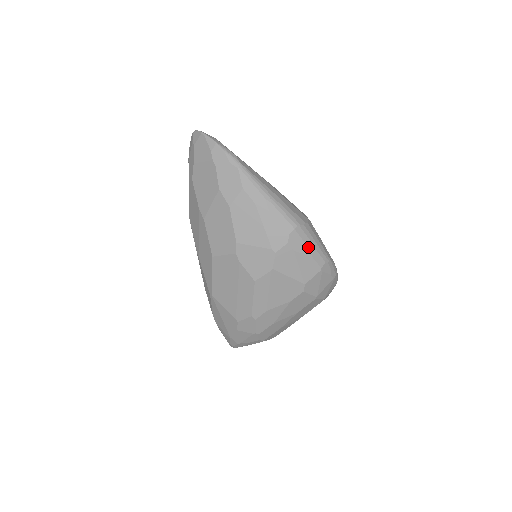
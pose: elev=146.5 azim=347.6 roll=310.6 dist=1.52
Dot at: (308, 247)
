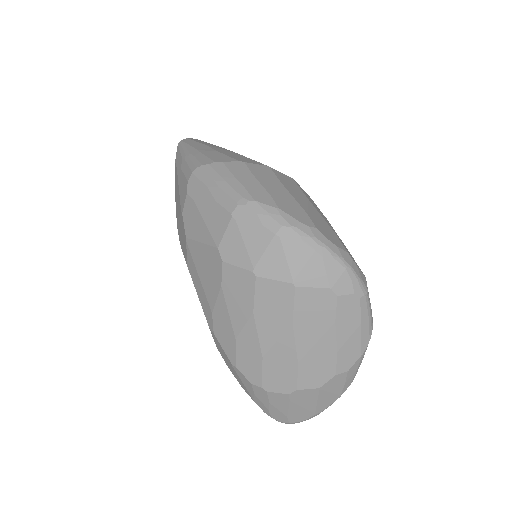
Dot at: (210, 189)
